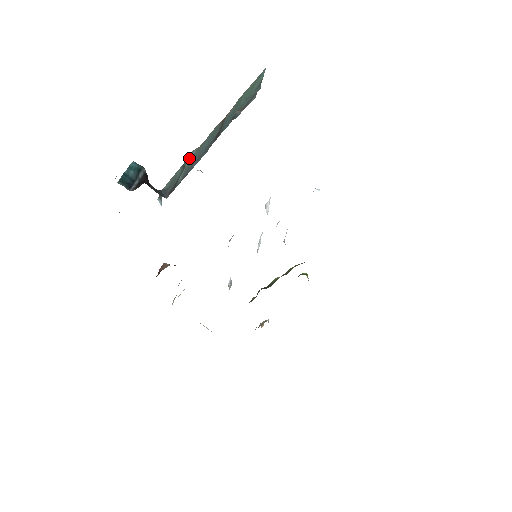
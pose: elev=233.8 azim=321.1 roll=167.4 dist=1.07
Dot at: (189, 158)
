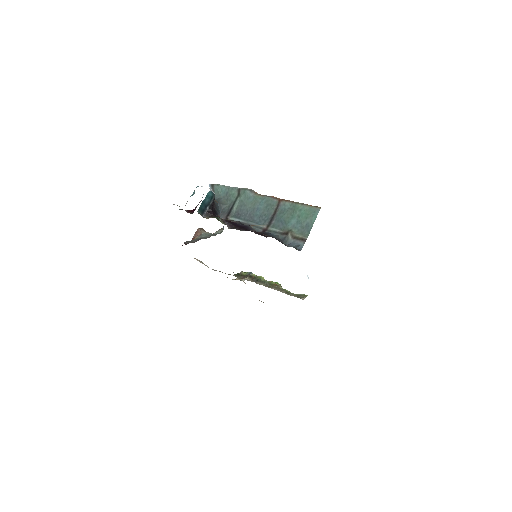
Dot at: (246, 195)
